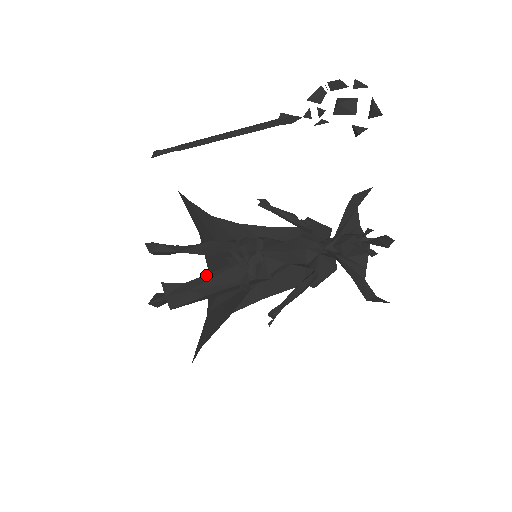
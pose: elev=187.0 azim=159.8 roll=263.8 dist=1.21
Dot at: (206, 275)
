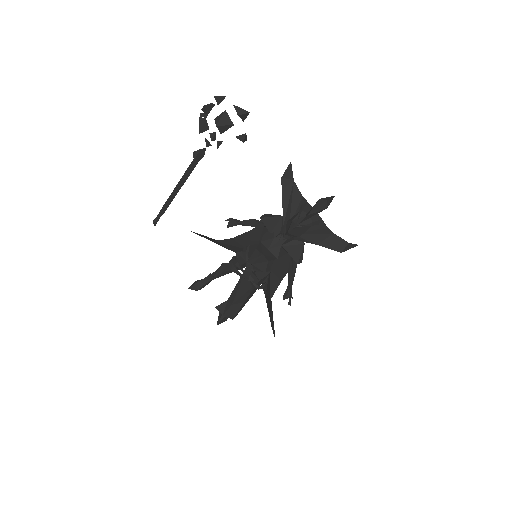
Dot at: (233, 290)
